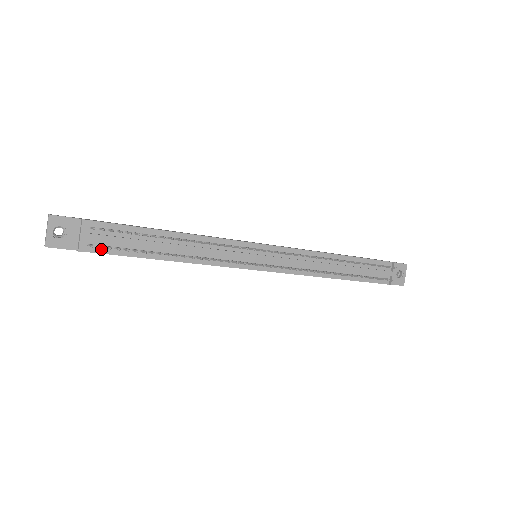
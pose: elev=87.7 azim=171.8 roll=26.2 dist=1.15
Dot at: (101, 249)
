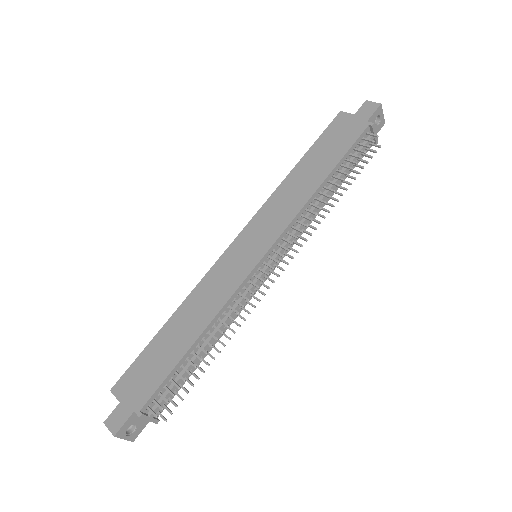
Dot at: (166, 403)
